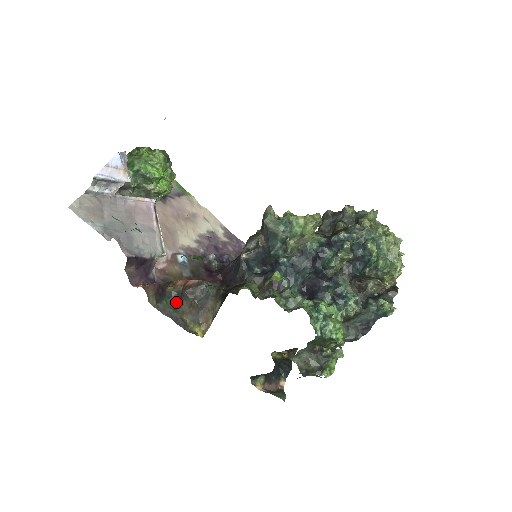
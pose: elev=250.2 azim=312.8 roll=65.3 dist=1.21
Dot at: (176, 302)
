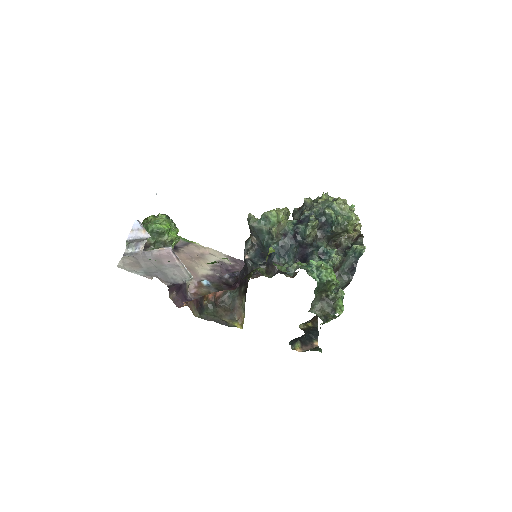
Dot at: (213, 311)
